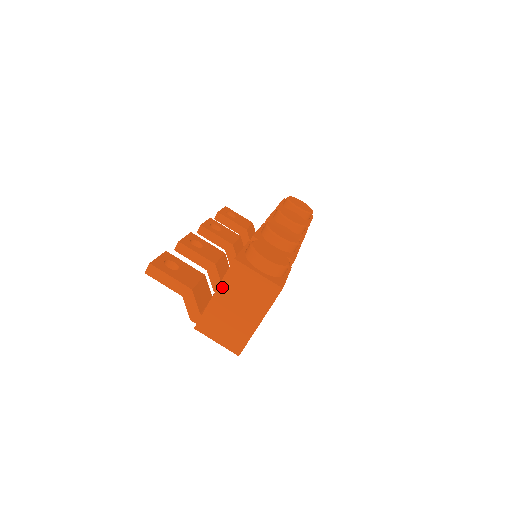
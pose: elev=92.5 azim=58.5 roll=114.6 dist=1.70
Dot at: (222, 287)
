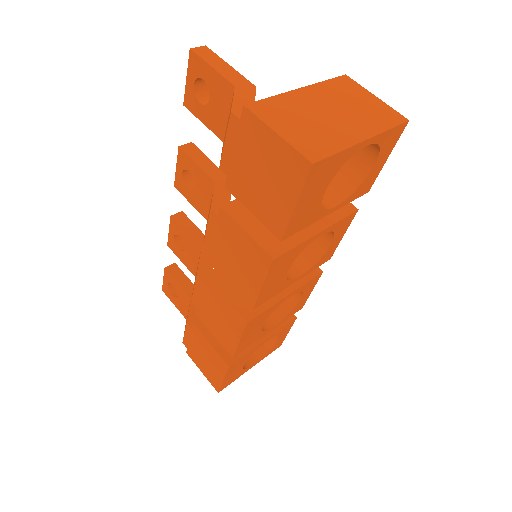
Dot at: (317, 87)
